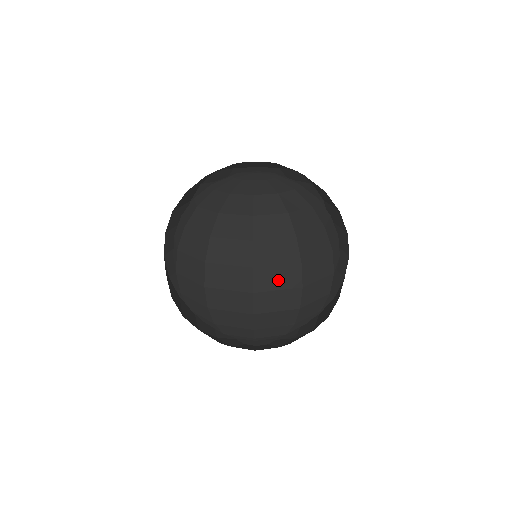
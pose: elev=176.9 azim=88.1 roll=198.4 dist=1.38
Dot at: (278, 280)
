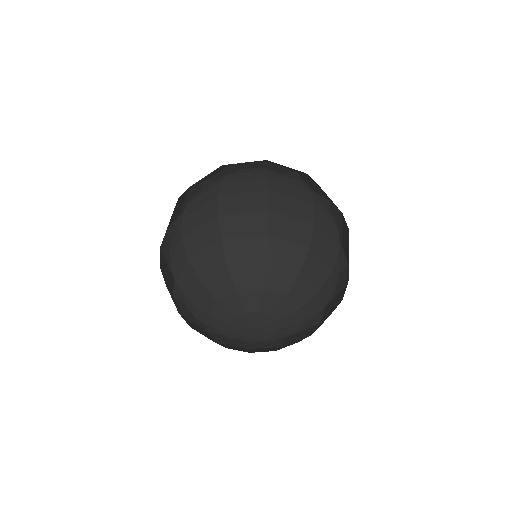
Dot at: (291, 192)
